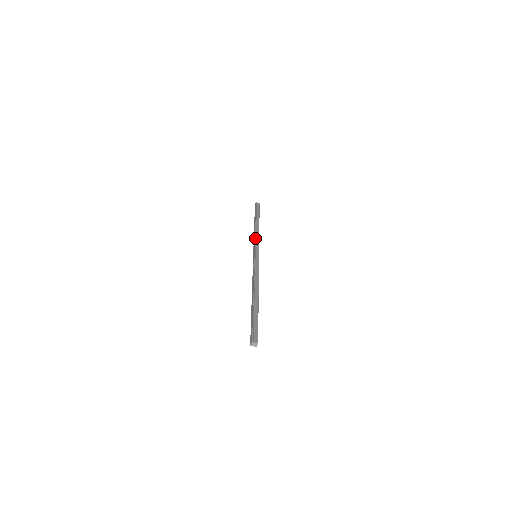
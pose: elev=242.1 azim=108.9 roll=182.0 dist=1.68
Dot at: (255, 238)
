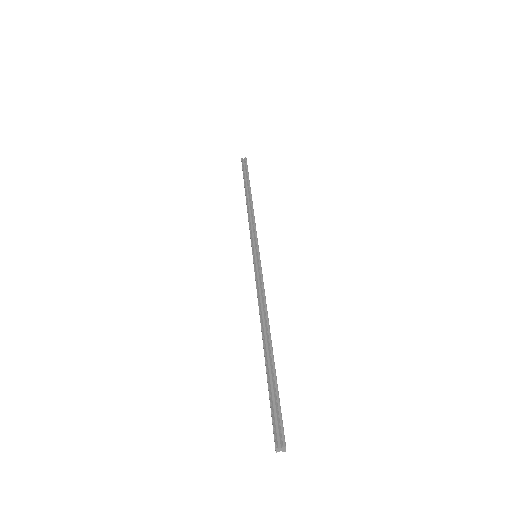
Dot at: (249, 224)
